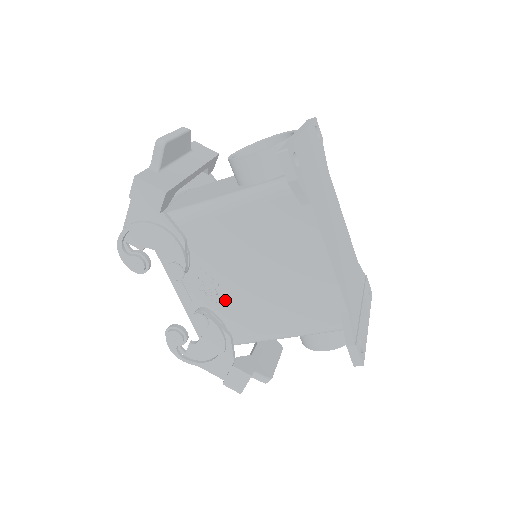
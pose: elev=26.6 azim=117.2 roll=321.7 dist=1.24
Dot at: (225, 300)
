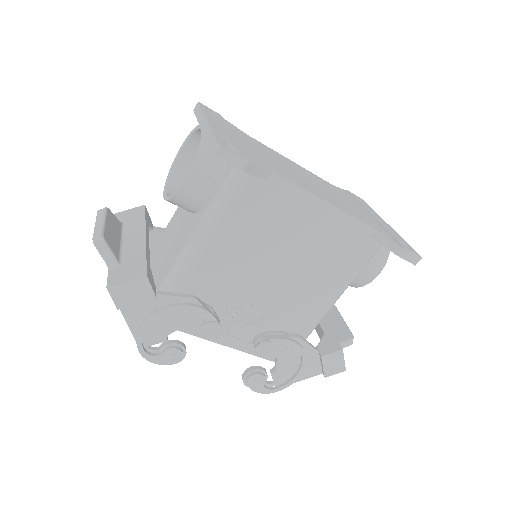
Dot at: (269, 313)
